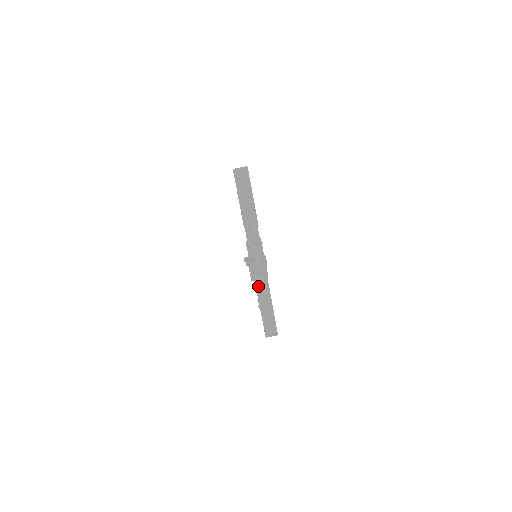
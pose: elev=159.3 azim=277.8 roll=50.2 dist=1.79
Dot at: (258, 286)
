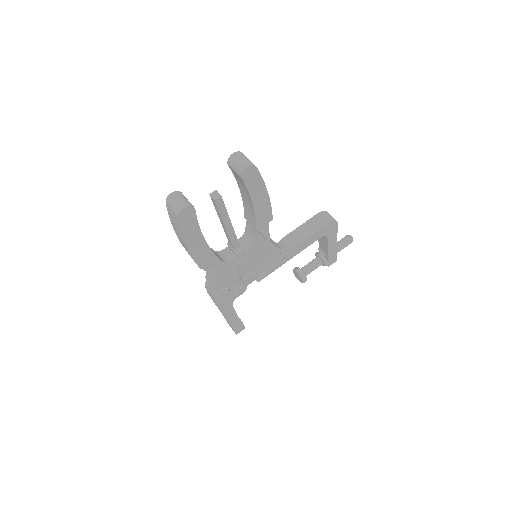
Dot at: occluded
